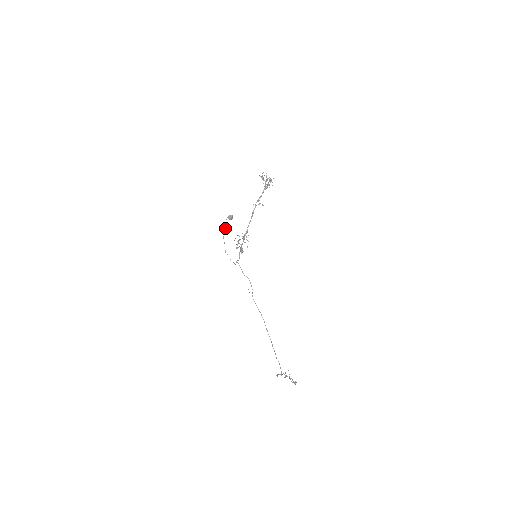
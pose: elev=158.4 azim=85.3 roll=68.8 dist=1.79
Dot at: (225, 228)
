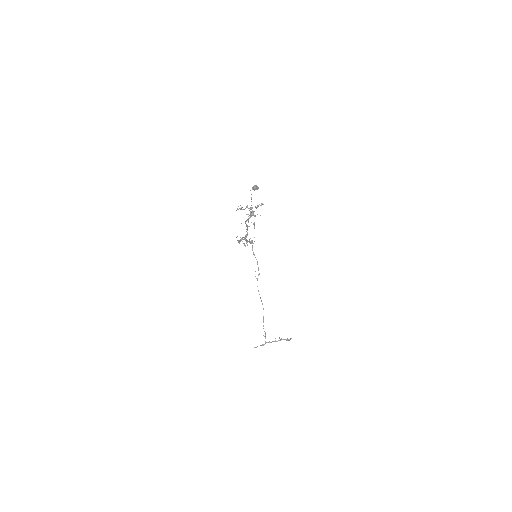
Dot at: (251, 197)
